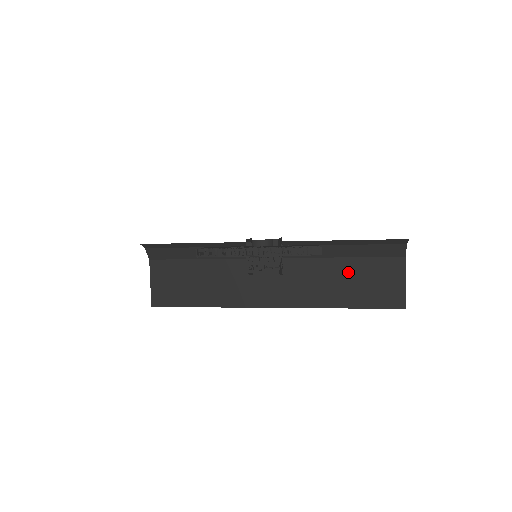
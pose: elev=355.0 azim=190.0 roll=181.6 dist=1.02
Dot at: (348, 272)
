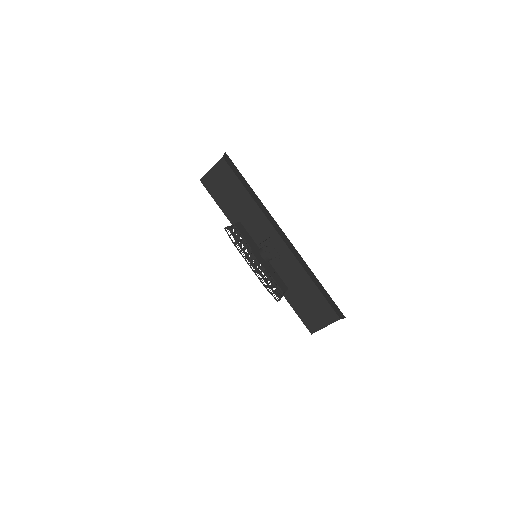
Dot at: (308, 290)
